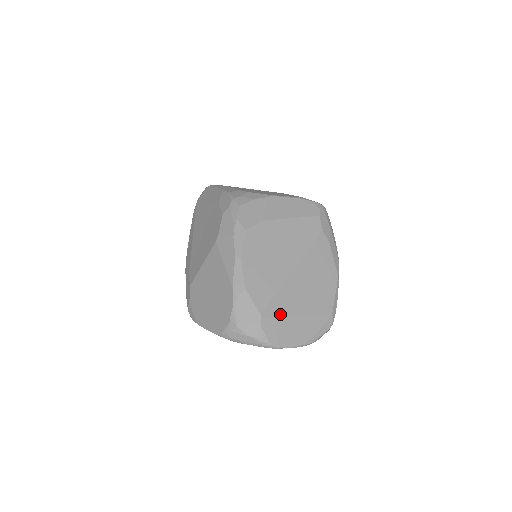
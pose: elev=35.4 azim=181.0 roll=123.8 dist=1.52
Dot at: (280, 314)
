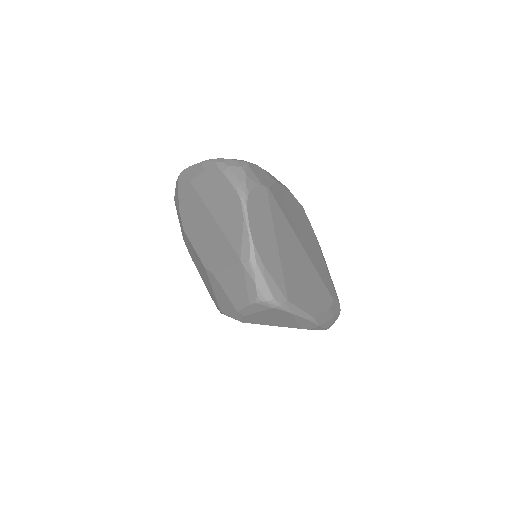
Dot at: (273, 215)
